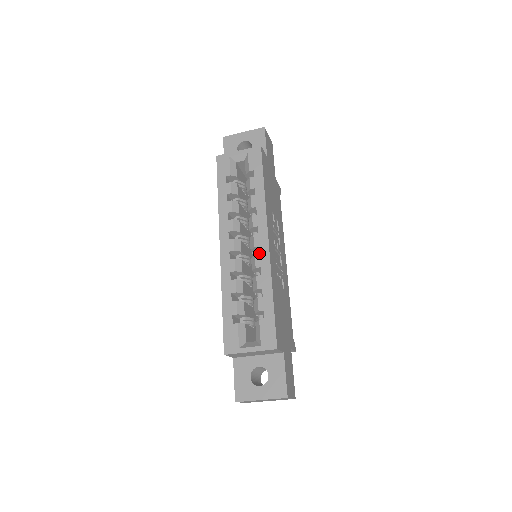
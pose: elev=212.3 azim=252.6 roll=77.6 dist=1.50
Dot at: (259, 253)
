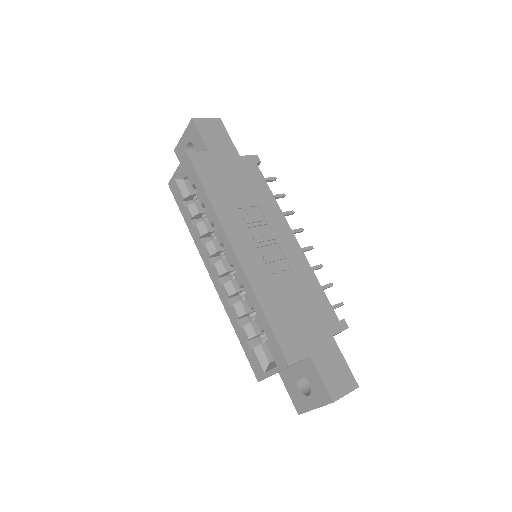
Dot at: occluded
